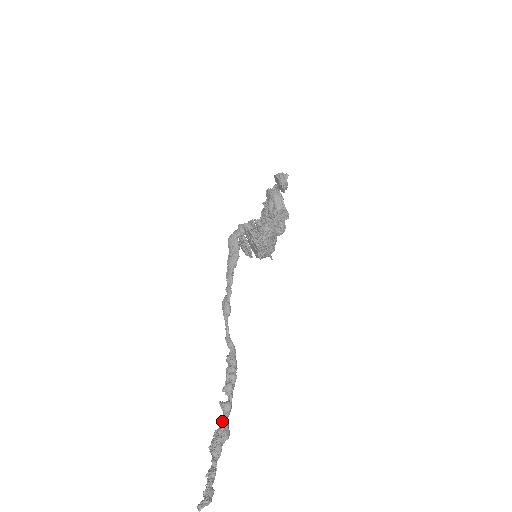
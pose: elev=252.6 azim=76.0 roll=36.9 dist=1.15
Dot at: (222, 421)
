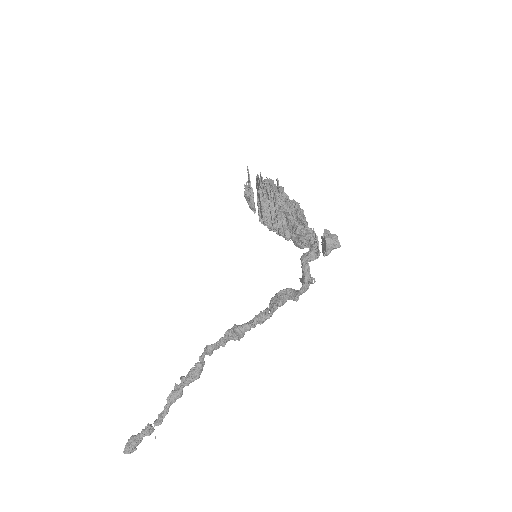
Dot at: (179, 386)
